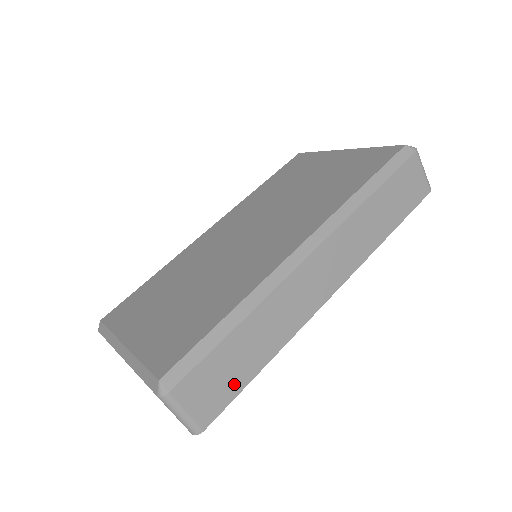
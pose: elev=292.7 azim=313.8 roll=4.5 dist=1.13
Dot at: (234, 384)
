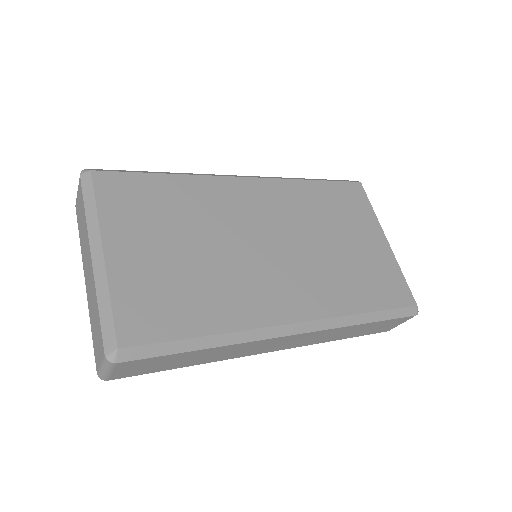
Dot at: (159, 368)
